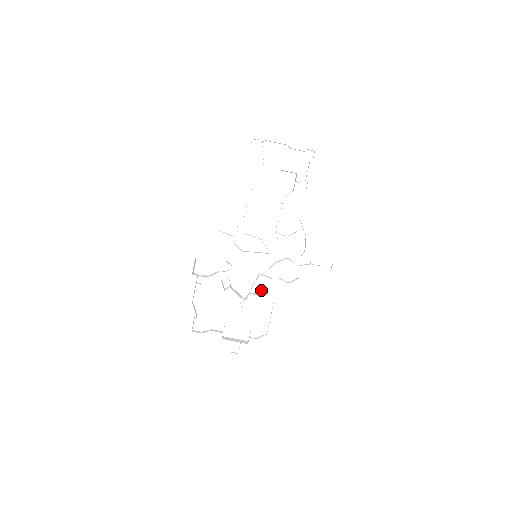
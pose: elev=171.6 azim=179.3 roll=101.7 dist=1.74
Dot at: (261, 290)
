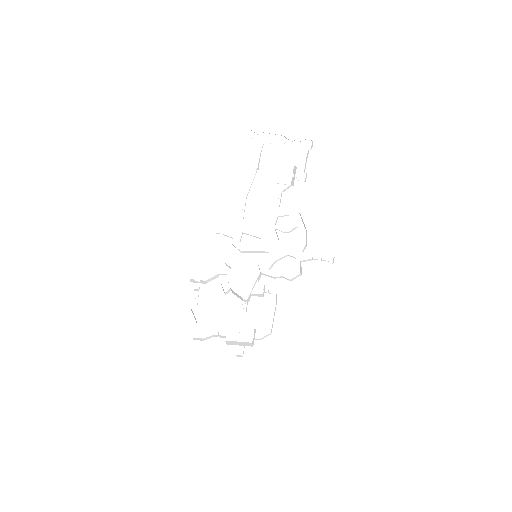
Dot at: (263, 290)
